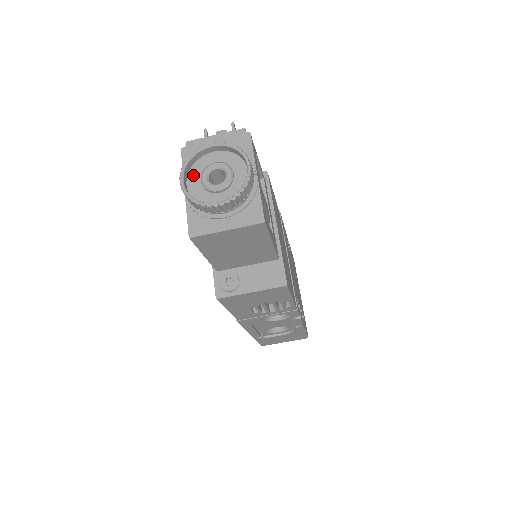
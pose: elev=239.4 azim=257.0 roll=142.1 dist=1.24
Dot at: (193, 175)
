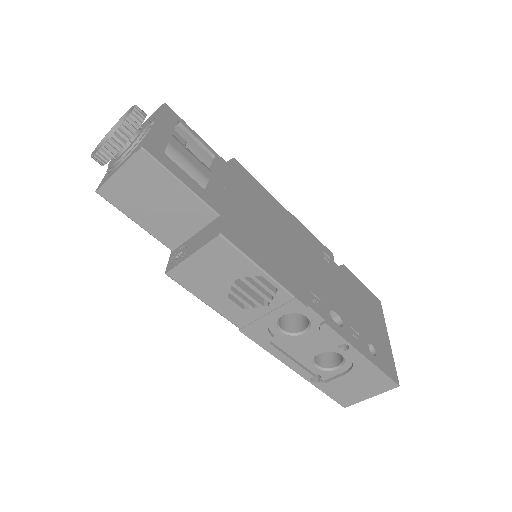
Dot at: occluded
